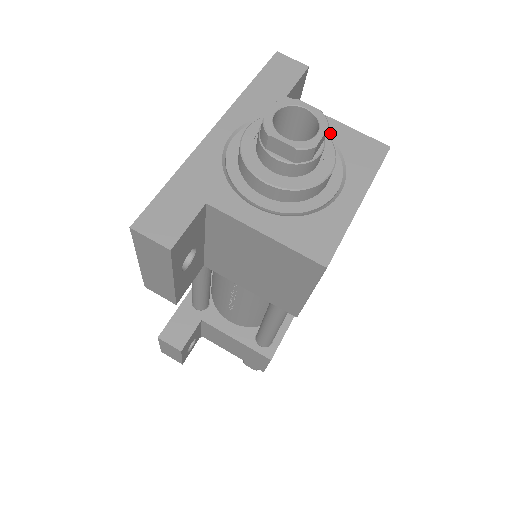
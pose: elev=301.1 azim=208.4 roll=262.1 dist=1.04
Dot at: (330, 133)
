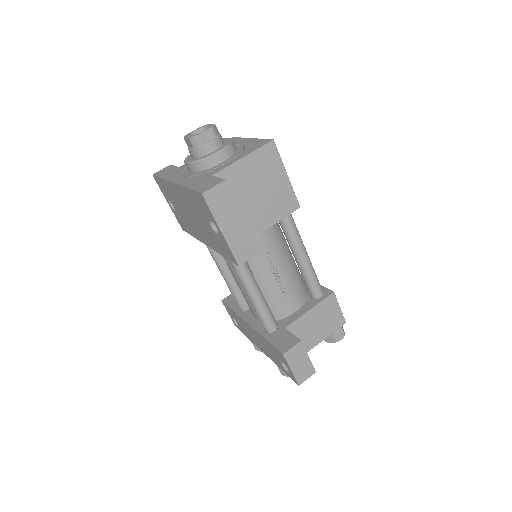
Dot at: occluded
